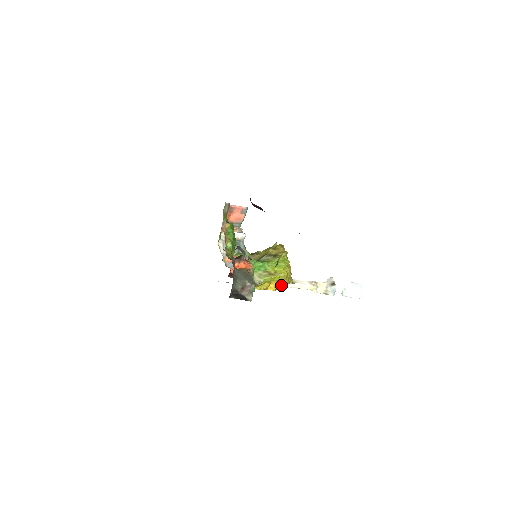
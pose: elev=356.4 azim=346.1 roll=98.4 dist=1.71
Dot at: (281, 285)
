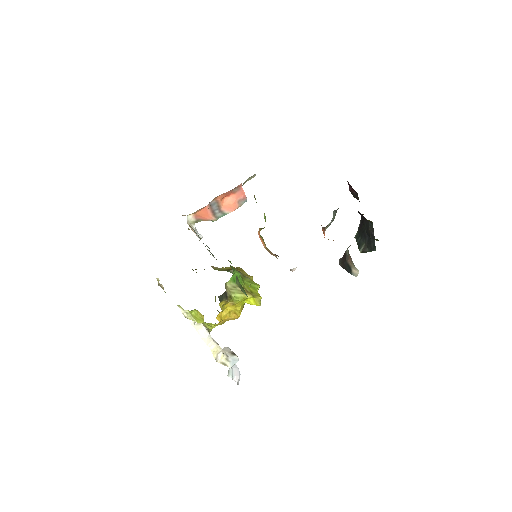
Dot at: (225, 320)
